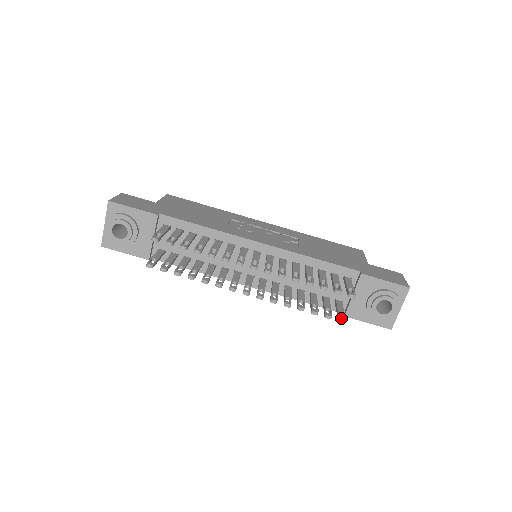
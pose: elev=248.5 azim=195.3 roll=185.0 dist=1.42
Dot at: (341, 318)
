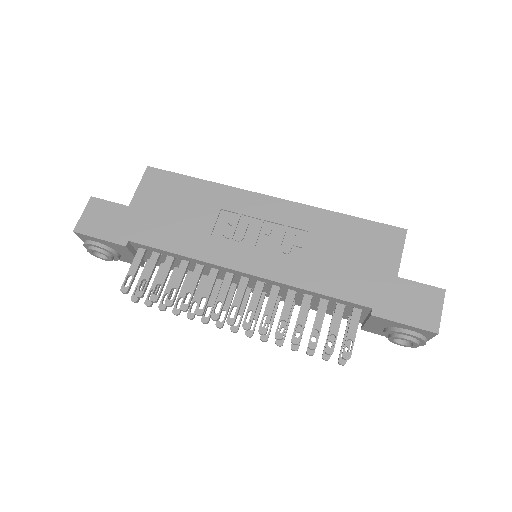
Dot at: (340, 362)
